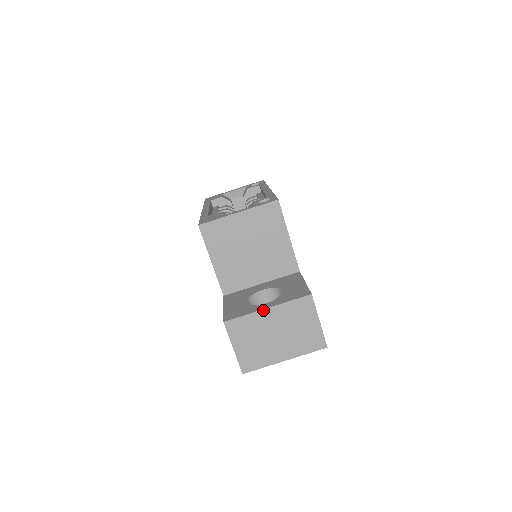
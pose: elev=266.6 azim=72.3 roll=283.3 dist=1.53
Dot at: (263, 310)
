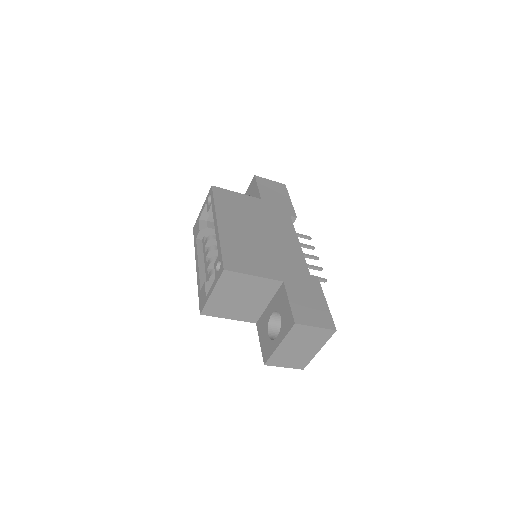
Dot at: (278, 347)
